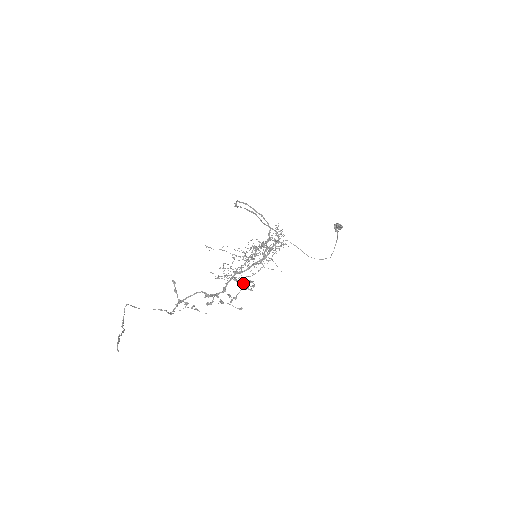
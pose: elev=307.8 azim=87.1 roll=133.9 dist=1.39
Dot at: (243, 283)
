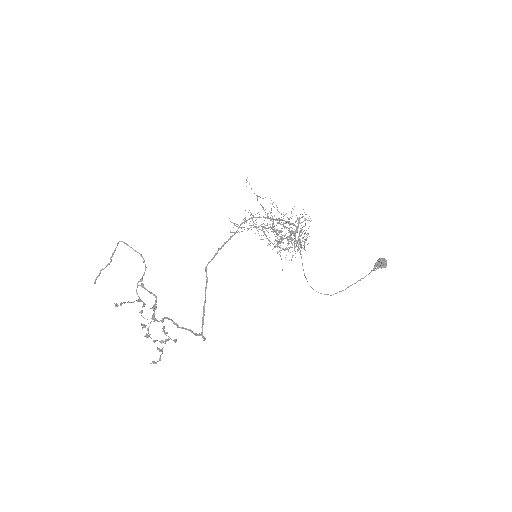
Dot at: (163, 342)
